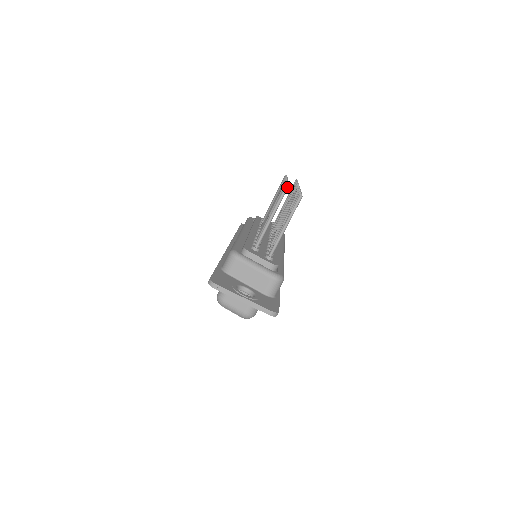
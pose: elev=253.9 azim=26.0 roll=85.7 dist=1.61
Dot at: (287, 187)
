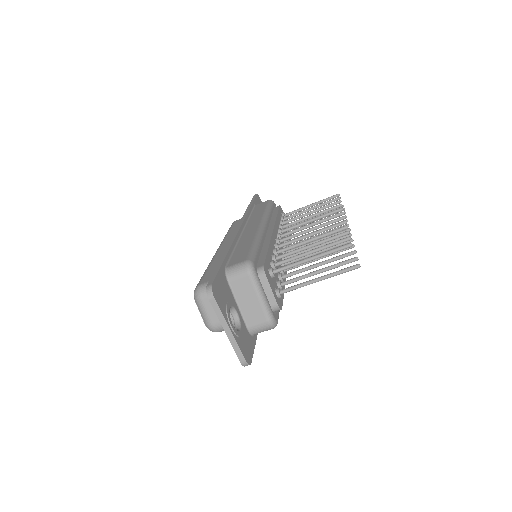
Dot at: occluded
